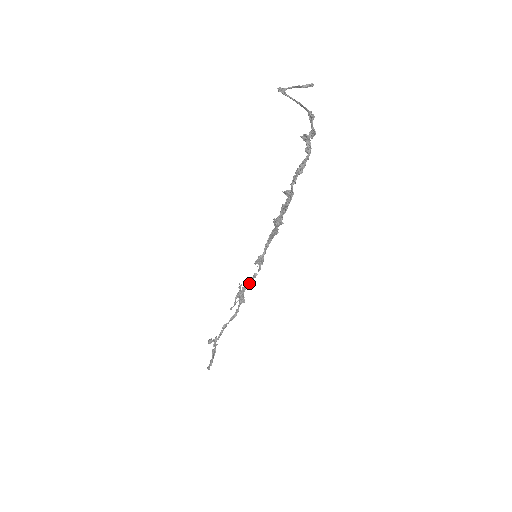
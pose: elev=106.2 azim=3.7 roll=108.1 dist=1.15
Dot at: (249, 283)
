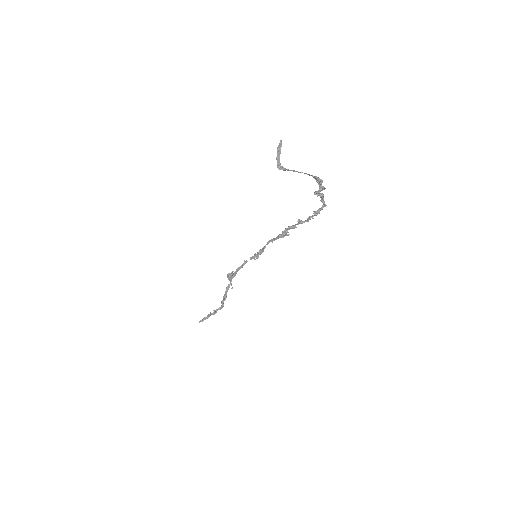
Dot at: occluded
